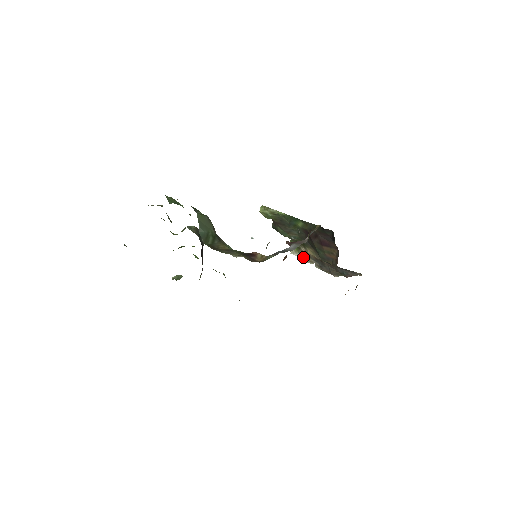
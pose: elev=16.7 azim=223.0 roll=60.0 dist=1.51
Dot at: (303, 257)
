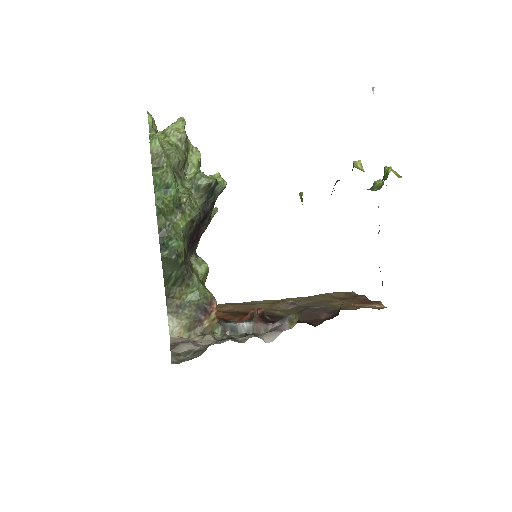
Dot at: occluded
